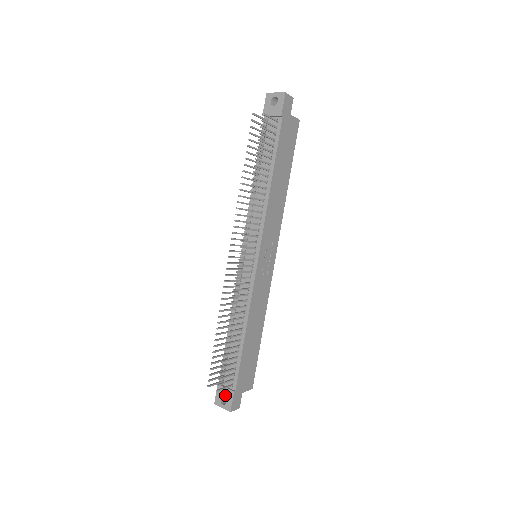
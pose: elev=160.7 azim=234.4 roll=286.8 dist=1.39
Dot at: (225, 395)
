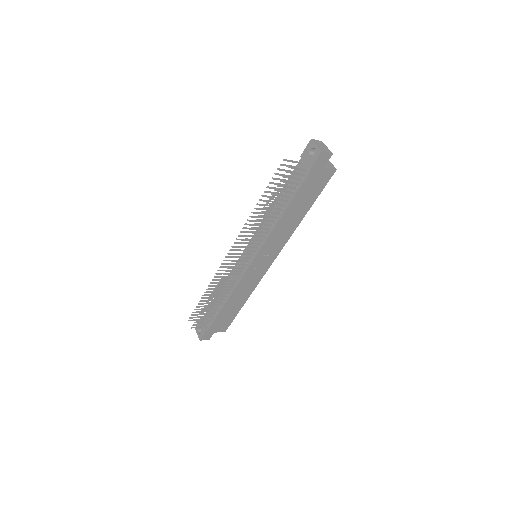
Dot at: (201, 329)
